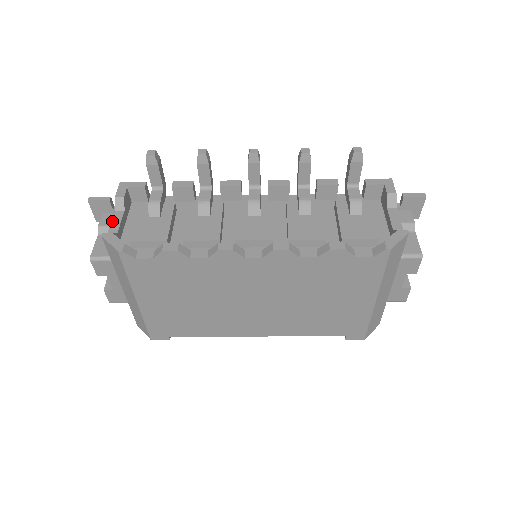
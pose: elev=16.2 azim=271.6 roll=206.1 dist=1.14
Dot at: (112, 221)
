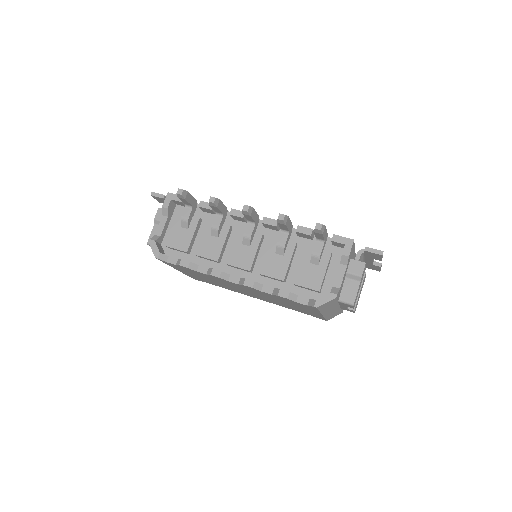
Dot at: (159, 225)
